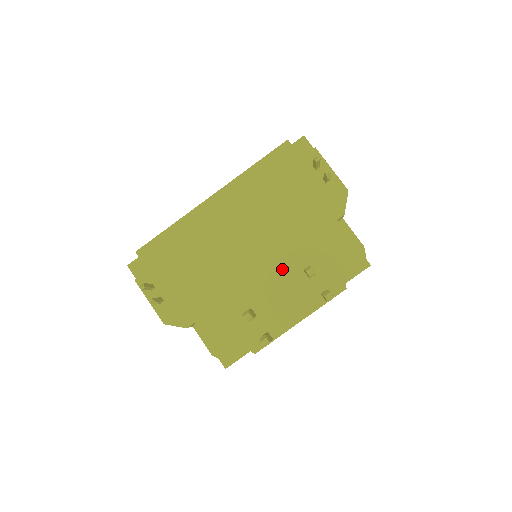
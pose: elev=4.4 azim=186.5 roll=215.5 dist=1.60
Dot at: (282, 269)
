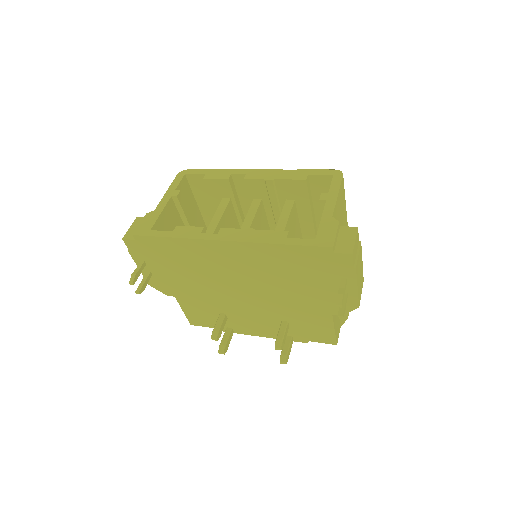
Dot at: (264, 311)
